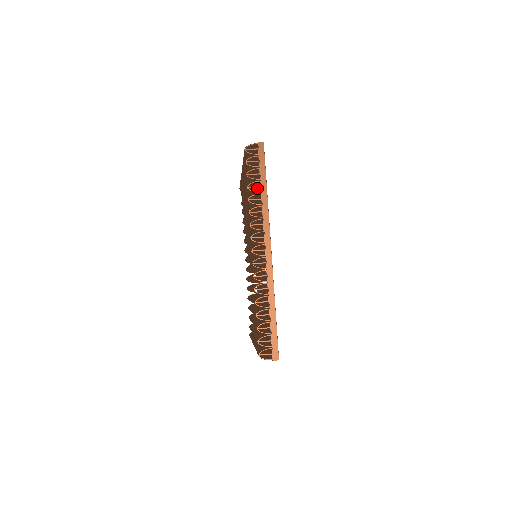
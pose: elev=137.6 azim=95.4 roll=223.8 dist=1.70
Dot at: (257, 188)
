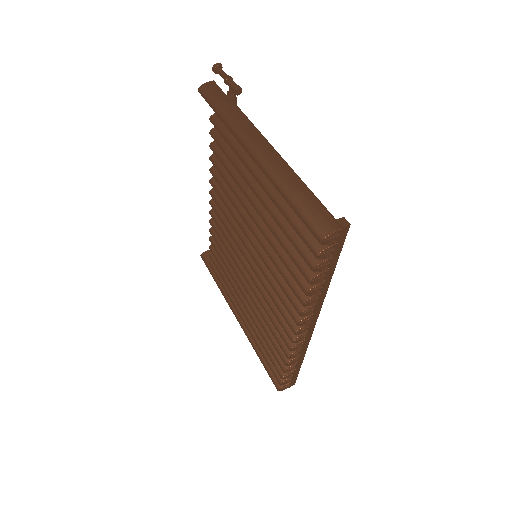
Dot at: occluded
